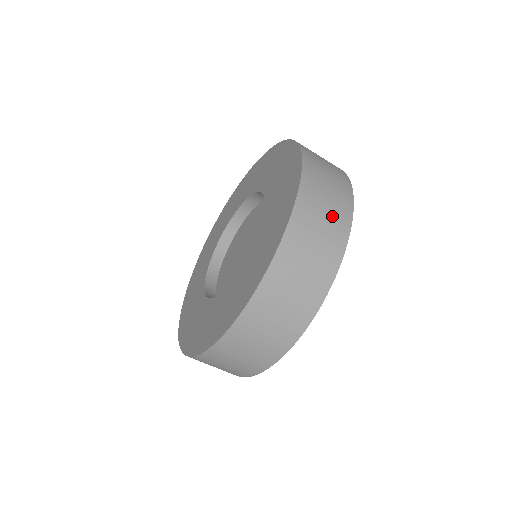
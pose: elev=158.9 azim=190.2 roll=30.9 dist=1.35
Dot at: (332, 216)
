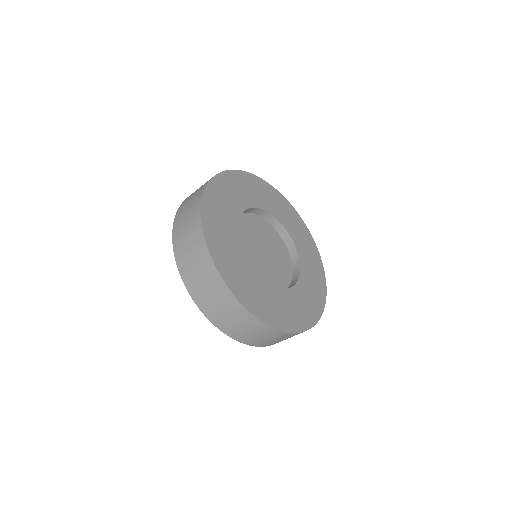
Dot at: occluded
